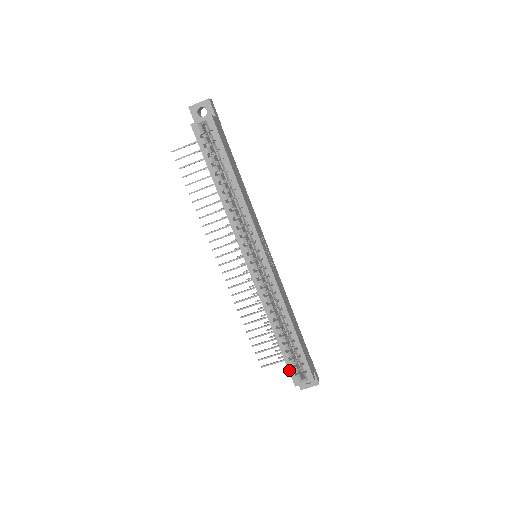
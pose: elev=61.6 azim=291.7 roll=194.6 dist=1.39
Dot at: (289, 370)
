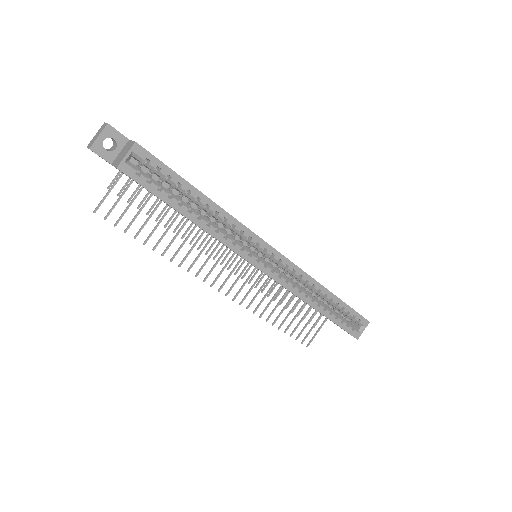
Dot at: (346, 331)
